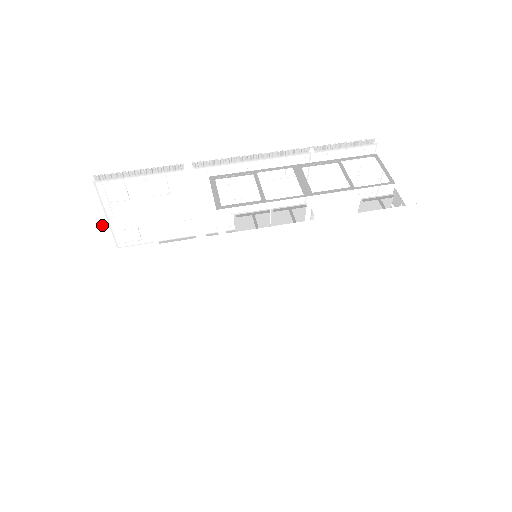
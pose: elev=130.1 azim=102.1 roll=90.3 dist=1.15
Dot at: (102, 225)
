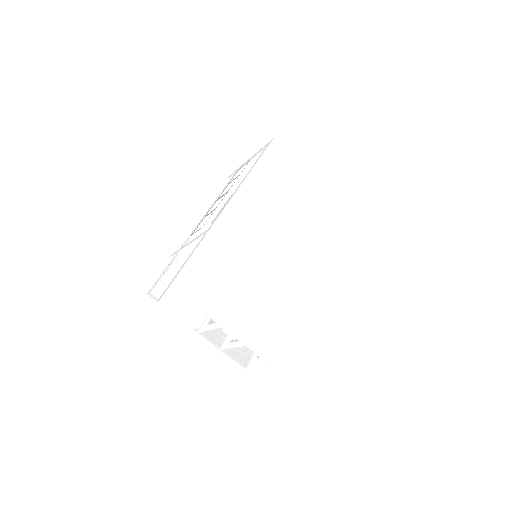
Dot at: occluded
